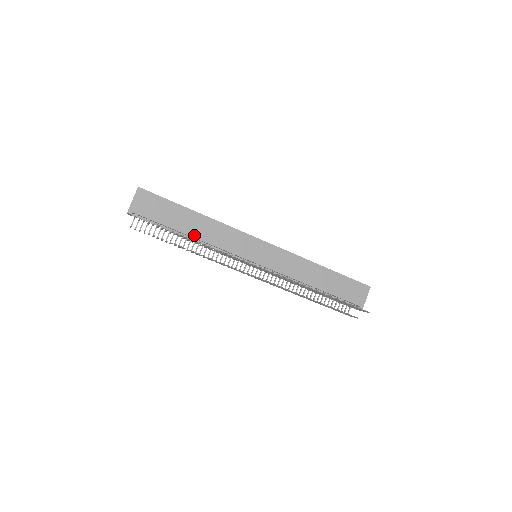
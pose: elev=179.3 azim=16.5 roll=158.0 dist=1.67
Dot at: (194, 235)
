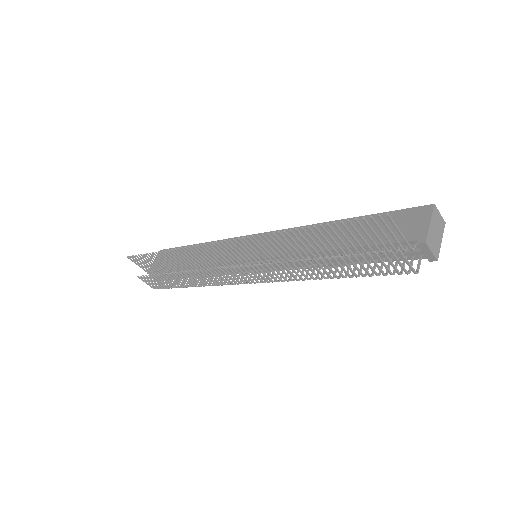
Dot at: occluded
